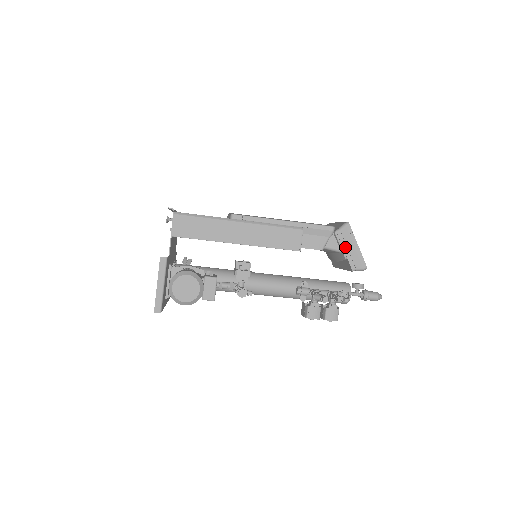
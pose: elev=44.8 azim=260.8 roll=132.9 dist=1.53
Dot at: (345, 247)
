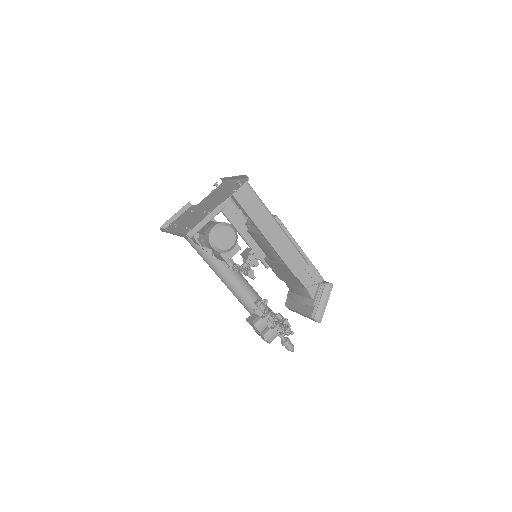
Dot at: (319, 298)
